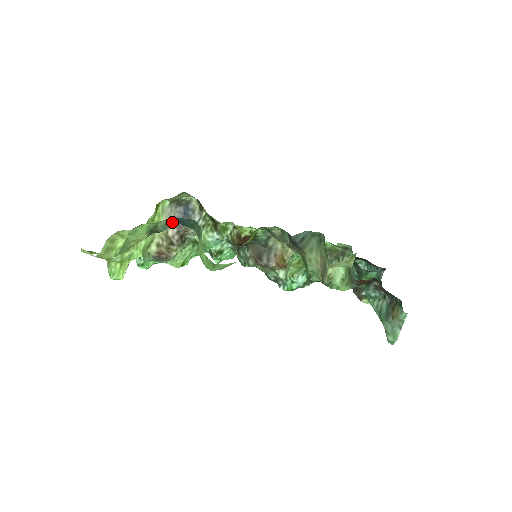
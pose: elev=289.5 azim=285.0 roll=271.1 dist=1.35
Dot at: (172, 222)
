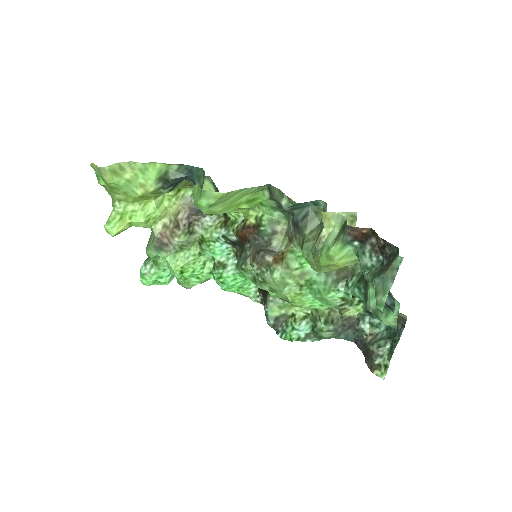
Dot at: (182, 172)
